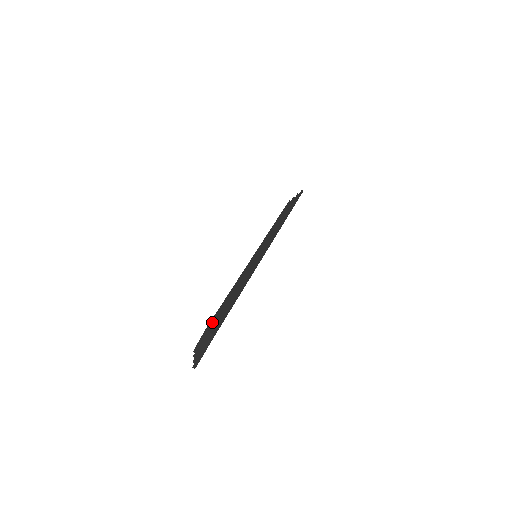
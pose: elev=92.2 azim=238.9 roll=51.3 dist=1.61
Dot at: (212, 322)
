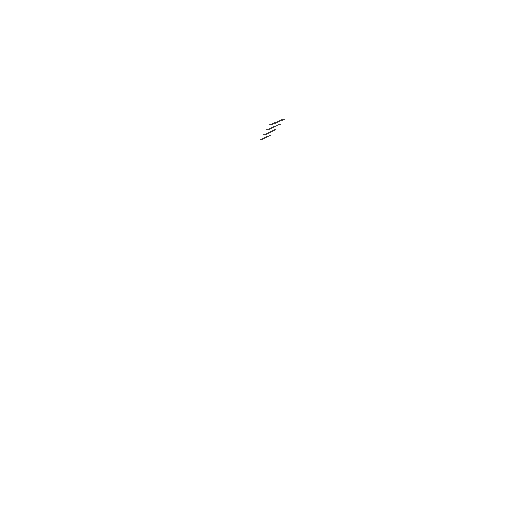
Dot at: occluded
